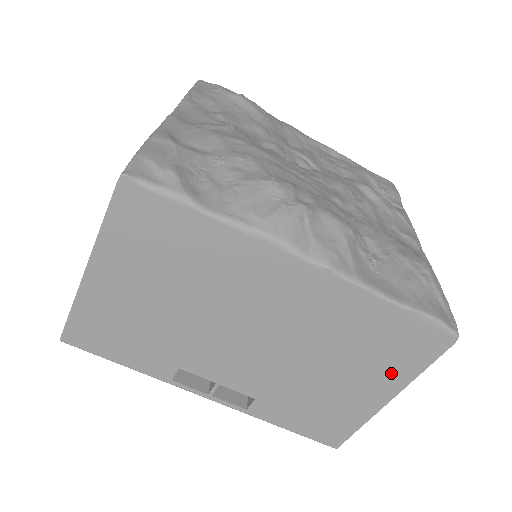
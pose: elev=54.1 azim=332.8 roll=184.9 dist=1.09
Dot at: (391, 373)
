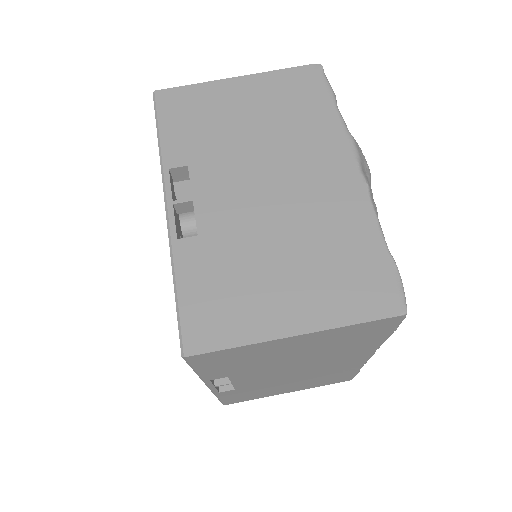
Dot at: (325, 304)
